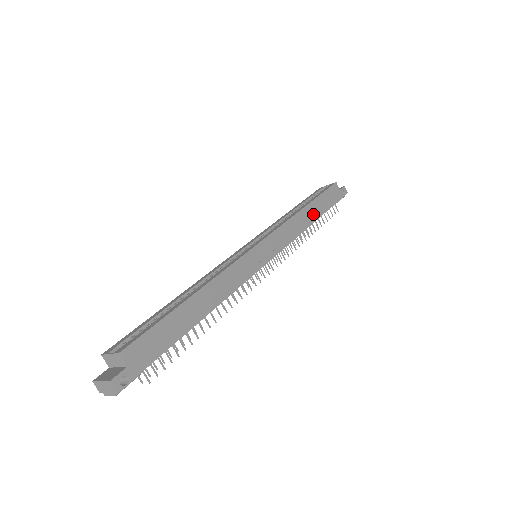
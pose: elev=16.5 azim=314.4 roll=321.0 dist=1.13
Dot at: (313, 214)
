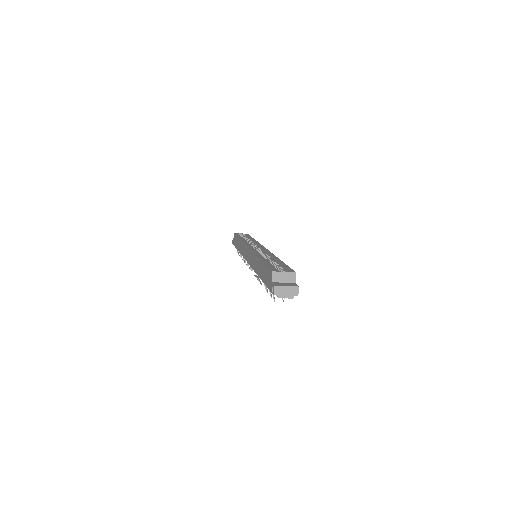
Dot at: occluded
